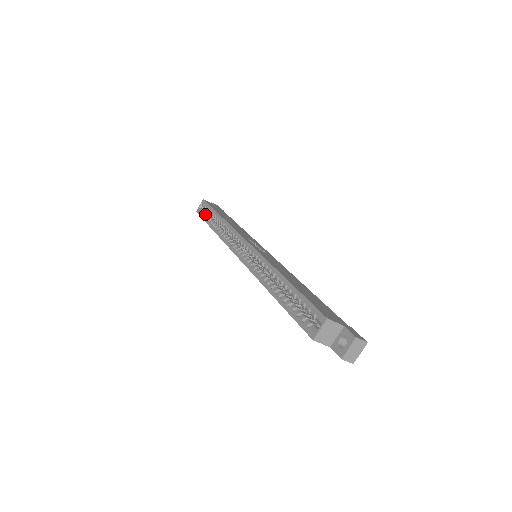
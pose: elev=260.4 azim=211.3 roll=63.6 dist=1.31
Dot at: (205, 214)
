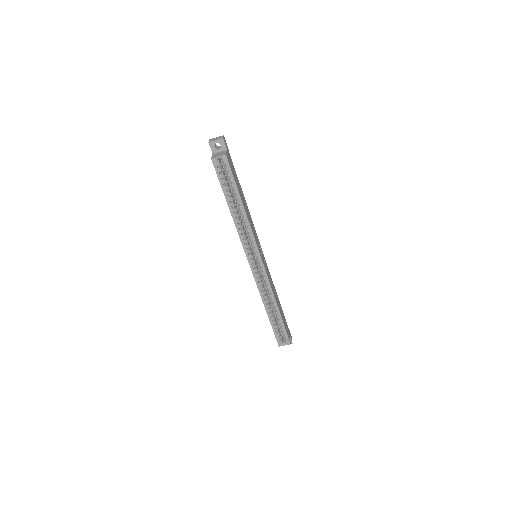
Dot at: (224, 180)
